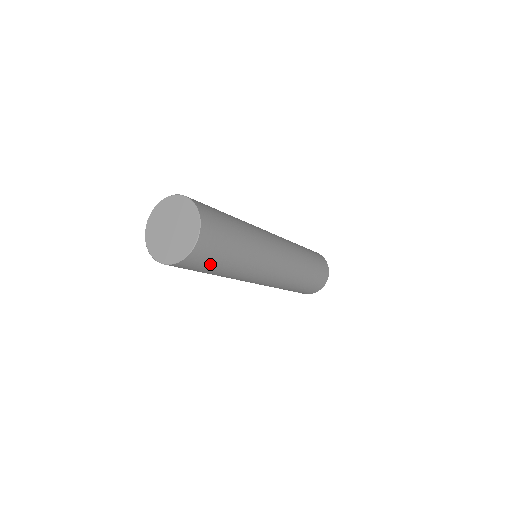
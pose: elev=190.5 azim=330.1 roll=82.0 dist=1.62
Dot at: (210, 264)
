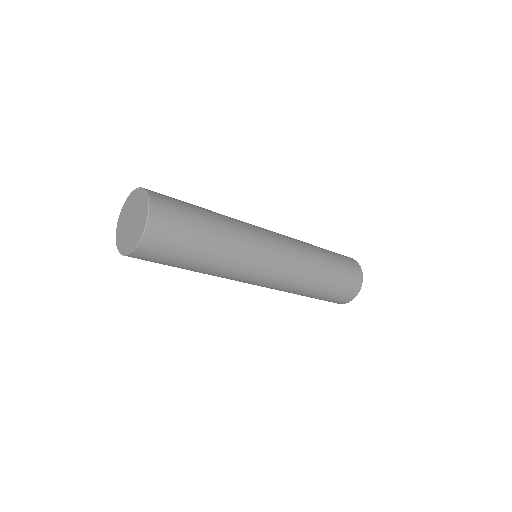
Dot at: (172, 258)
